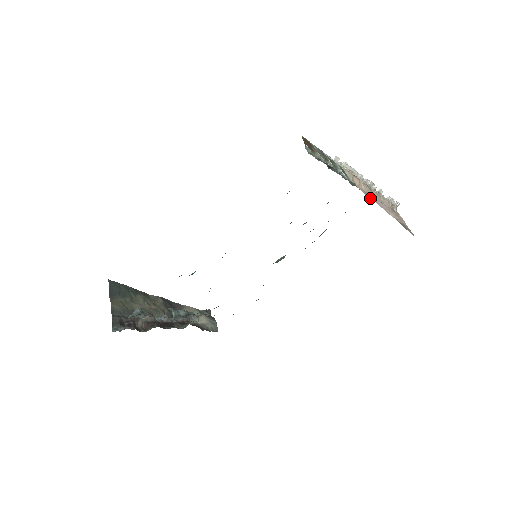
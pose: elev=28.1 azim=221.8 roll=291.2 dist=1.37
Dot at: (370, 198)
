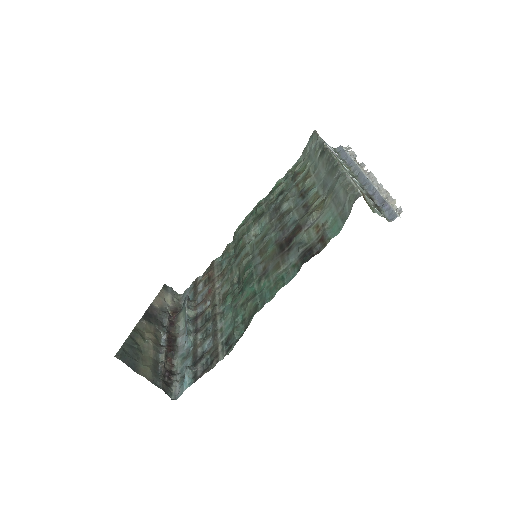
Dot at: occluded
